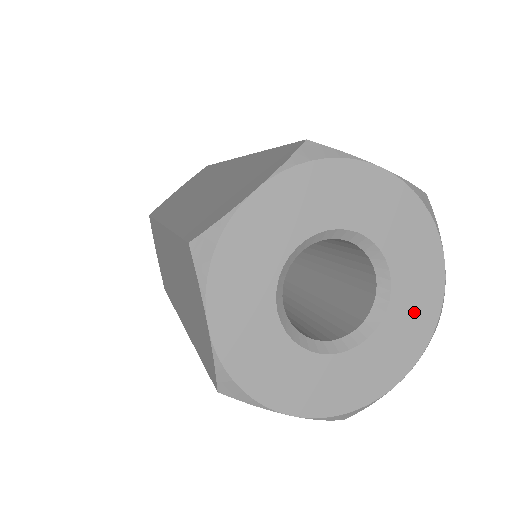
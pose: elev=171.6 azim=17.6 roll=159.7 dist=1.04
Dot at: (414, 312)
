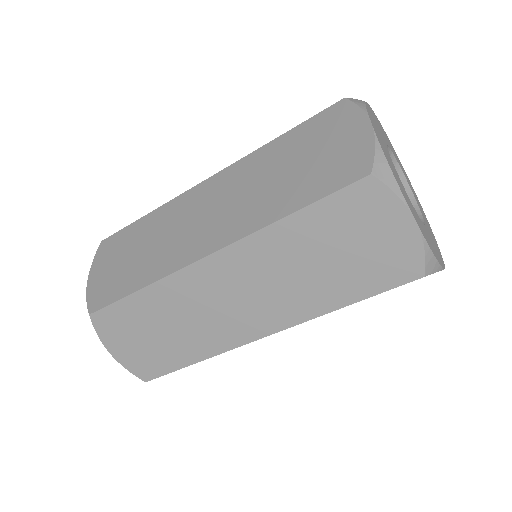
Dot at: (413, 190)
